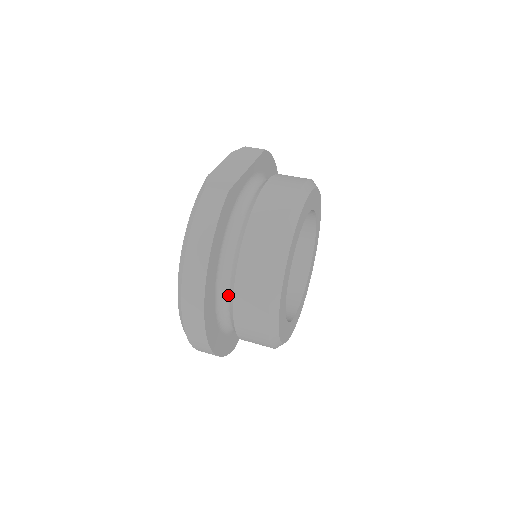
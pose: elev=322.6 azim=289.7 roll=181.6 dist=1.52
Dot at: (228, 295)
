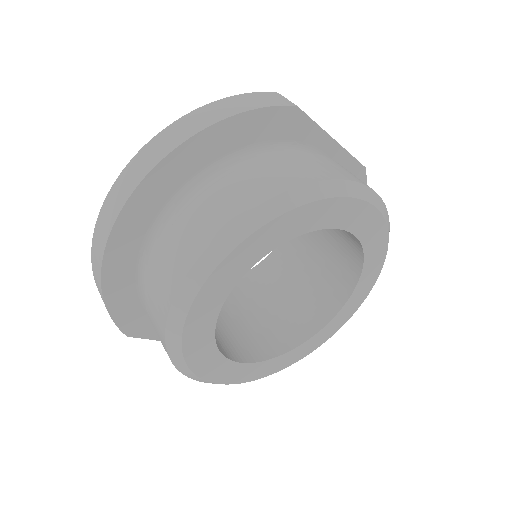
Dot at: occluded
